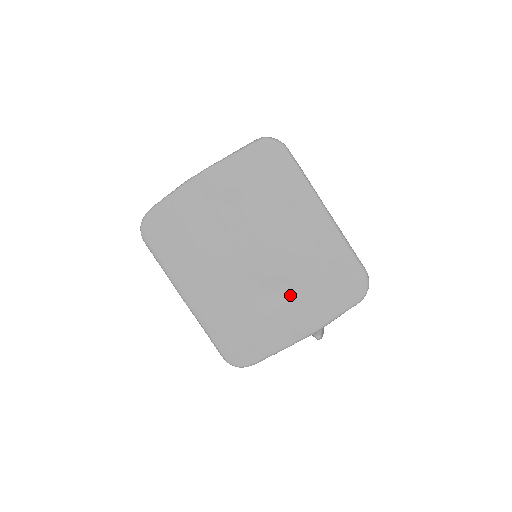
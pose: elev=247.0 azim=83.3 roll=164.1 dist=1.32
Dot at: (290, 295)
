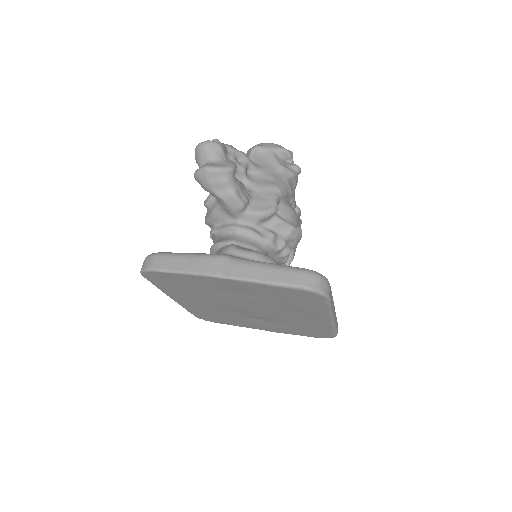
Dot at: (267, 323)
